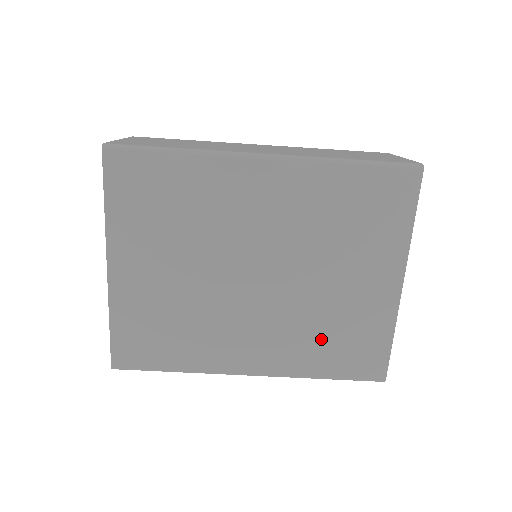
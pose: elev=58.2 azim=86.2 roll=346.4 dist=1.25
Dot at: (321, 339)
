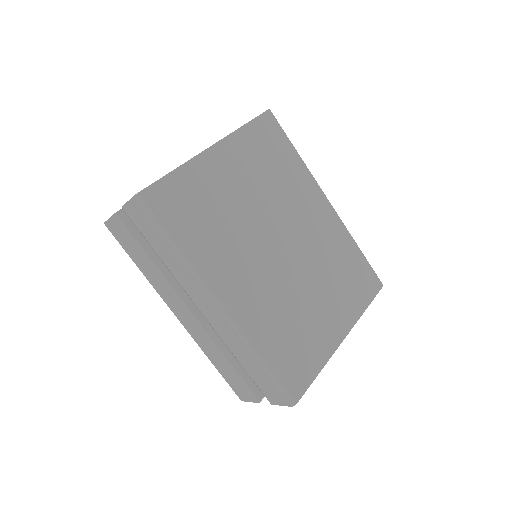
Dot at: (283, 327)
